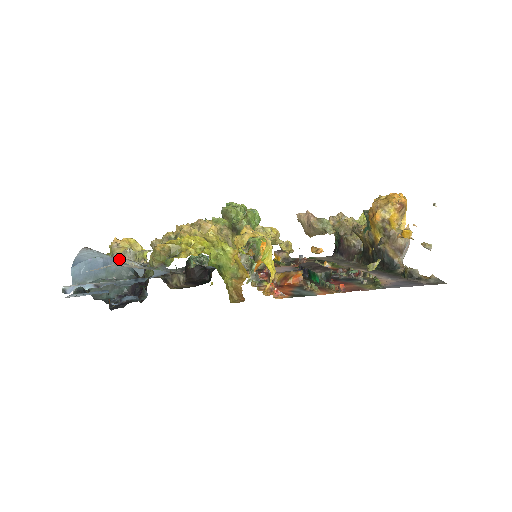
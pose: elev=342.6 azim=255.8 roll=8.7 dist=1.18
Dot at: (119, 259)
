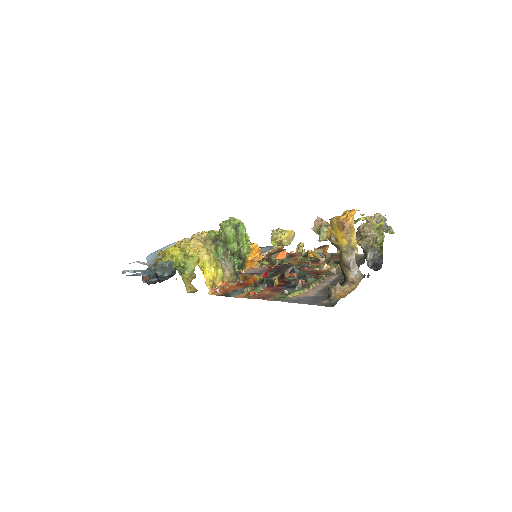
Dot at: occluded
